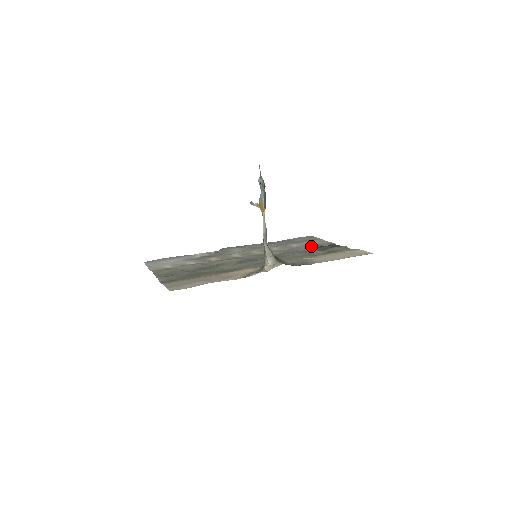
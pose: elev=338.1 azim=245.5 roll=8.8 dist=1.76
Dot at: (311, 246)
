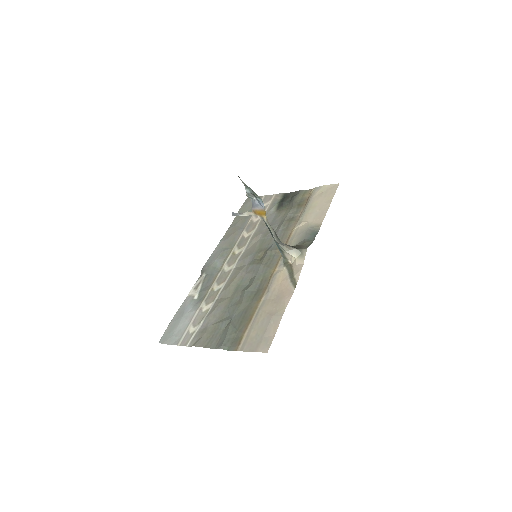
Dot at: (271, 210)
